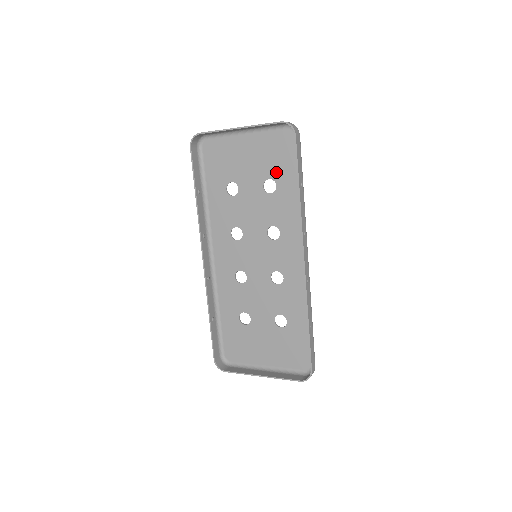
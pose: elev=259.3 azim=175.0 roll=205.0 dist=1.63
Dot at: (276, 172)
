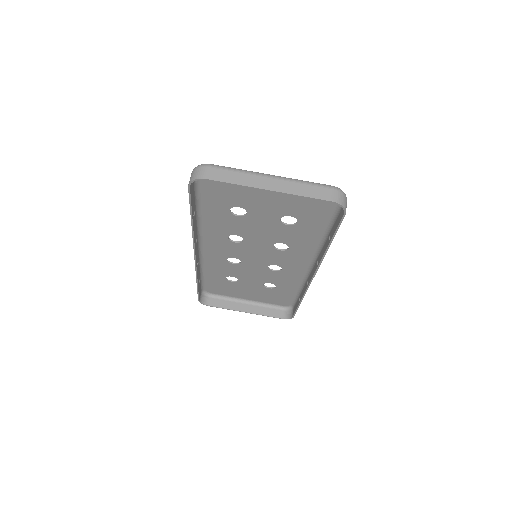
Dot at: (301, 214)
